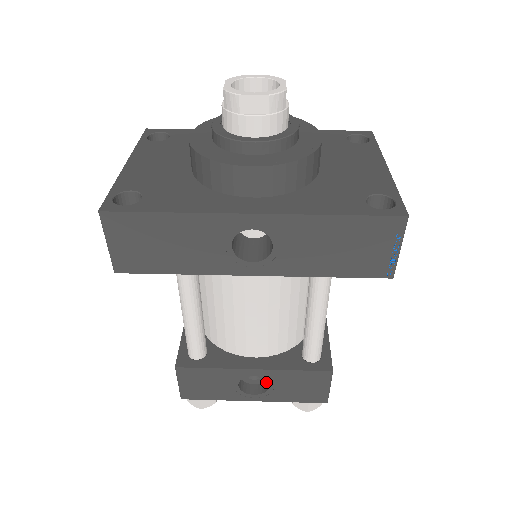
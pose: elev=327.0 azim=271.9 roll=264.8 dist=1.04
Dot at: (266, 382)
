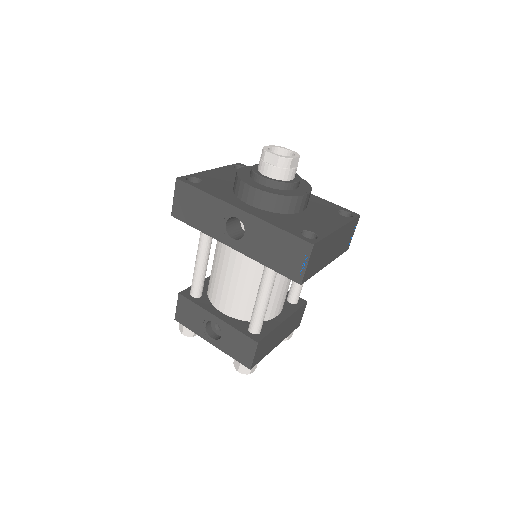
Dot at: occluded
